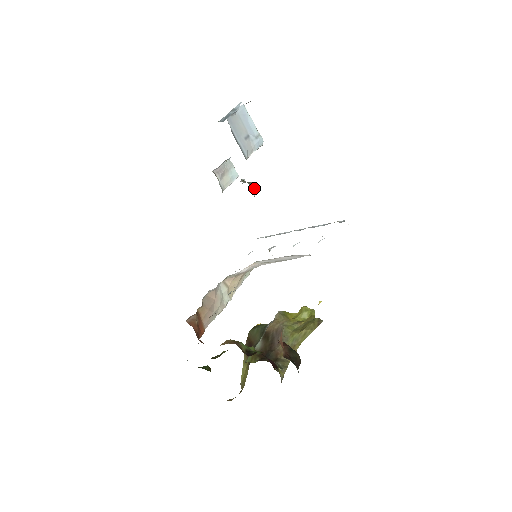
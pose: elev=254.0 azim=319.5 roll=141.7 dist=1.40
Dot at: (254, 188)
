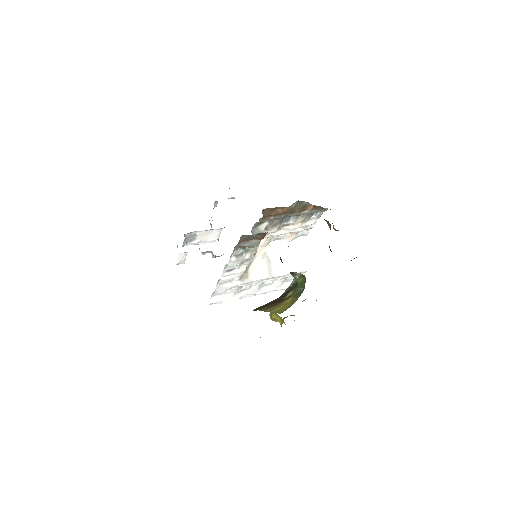
Dot at: occluded
